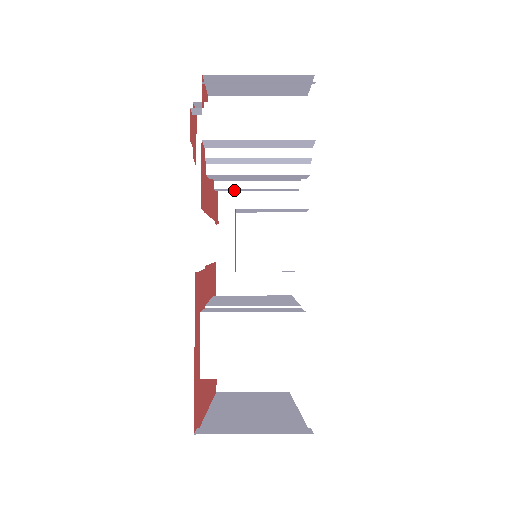
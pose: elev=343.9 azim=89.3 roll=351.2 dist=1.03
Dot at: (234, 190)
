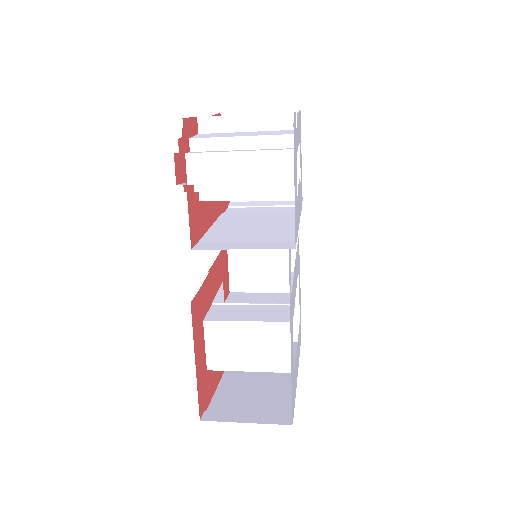
Dot at: occluded
